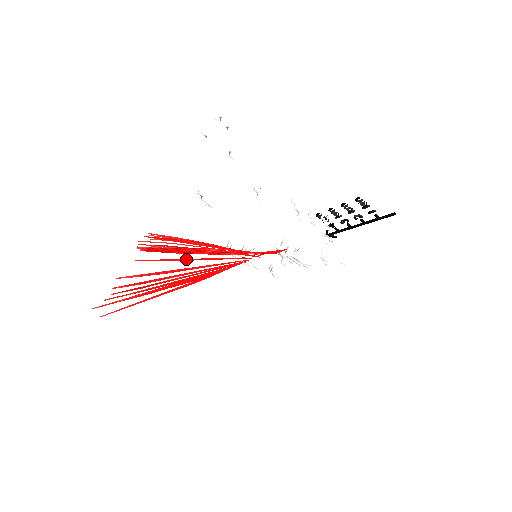
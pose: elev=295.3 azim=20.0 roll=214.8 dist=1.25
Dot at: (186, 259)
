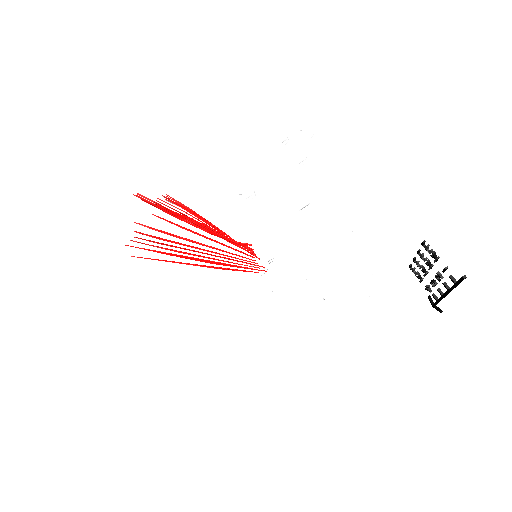
Dot at: occluded
